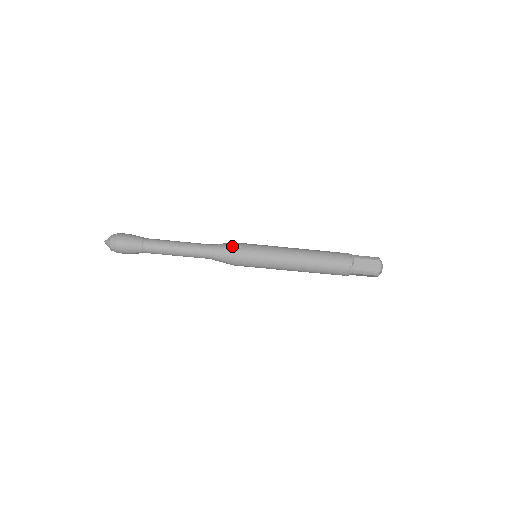
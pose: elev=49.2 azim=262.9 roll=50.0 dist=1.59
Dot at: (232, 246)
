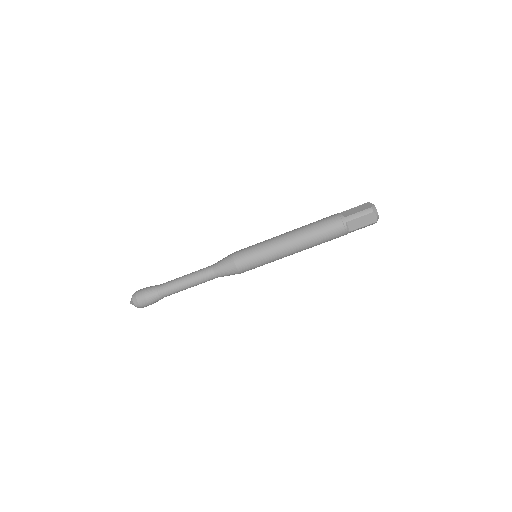
Dot at: (230, 254)
